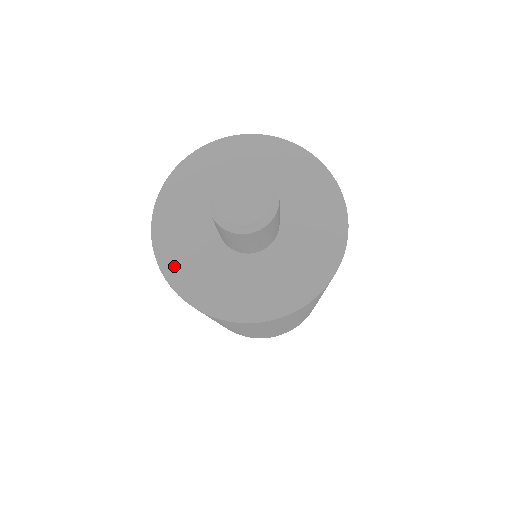
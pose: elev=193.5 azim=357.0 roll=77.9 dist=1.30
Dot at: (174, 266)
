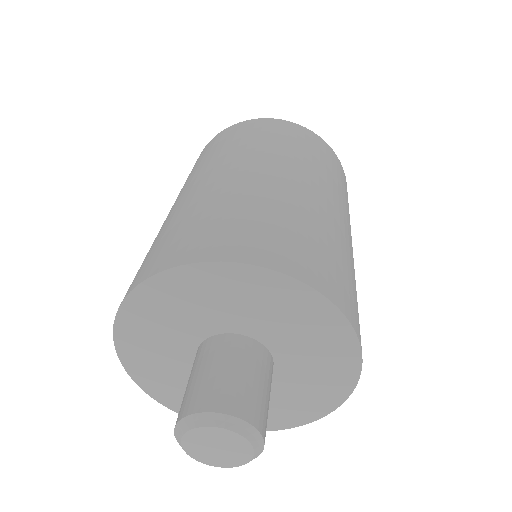
Dot at: (178, 404)
